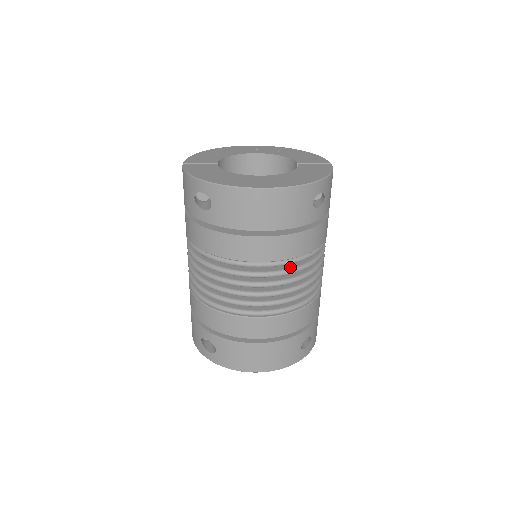
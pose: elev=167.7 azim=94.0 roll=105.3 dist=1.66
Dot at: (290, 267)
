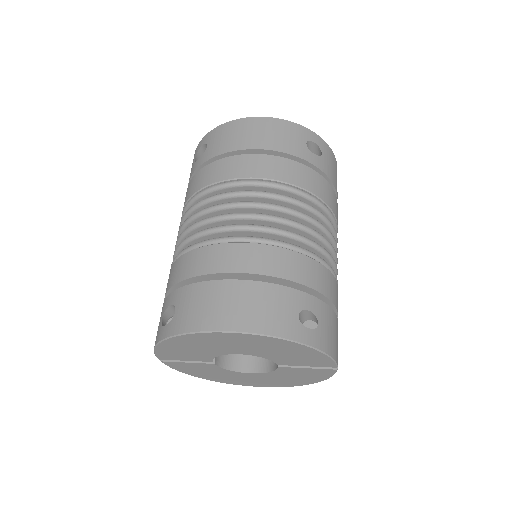
Dot at: (281, 195)
